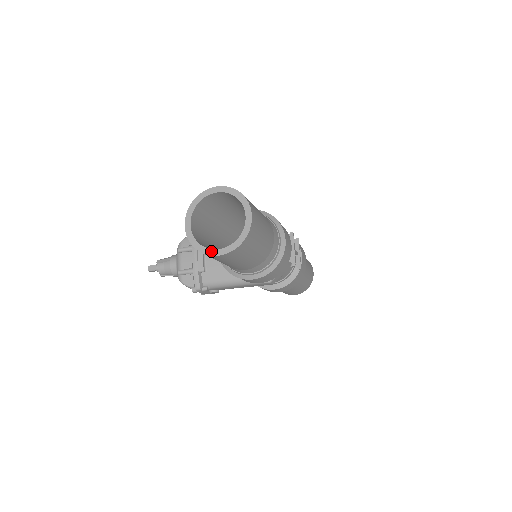
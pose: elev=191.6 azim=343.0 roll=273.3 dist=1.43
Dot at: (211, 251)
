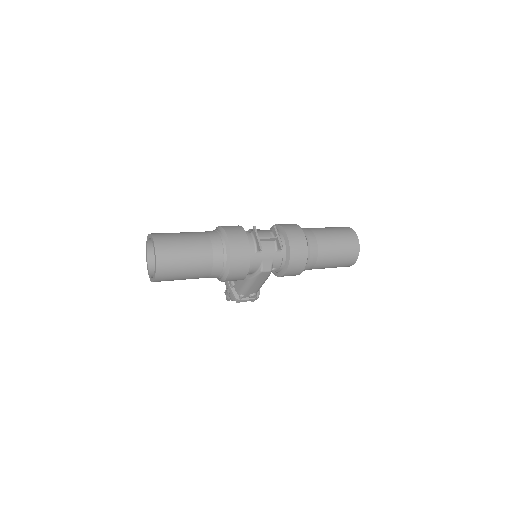
Dot at: (153, 279)
